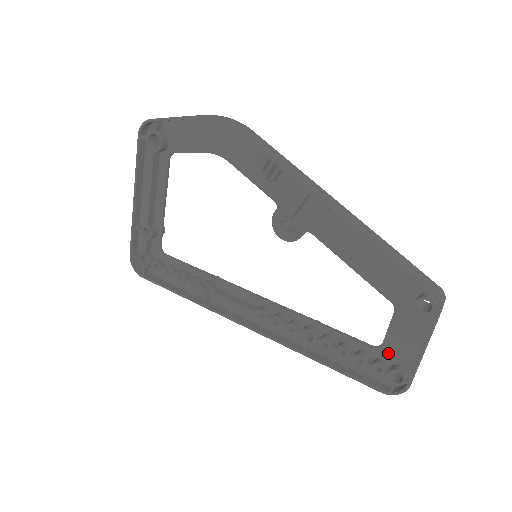
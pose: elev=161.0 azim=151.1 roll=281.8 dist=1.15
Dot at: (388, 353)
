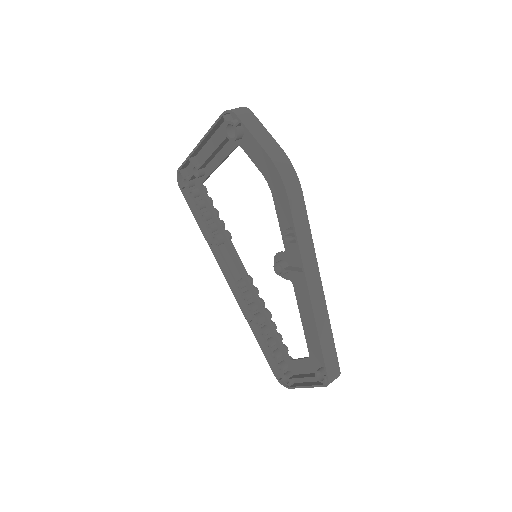
Dot at: (292, 366)
